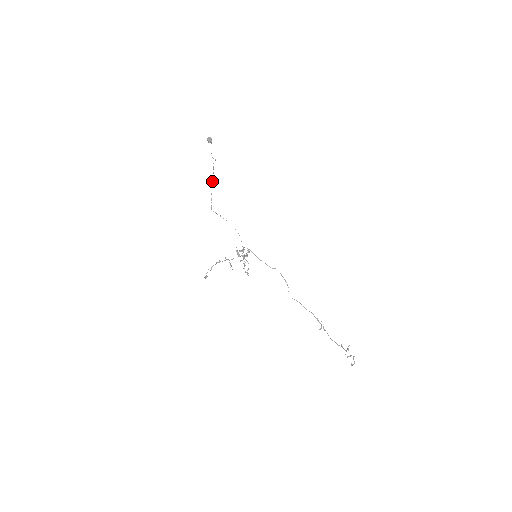
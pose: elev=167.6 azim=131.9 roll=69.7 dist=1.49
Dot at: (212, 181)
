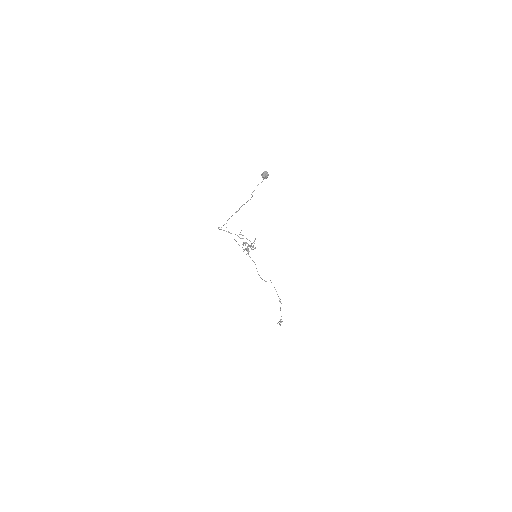
Dot at: (236, 211)
